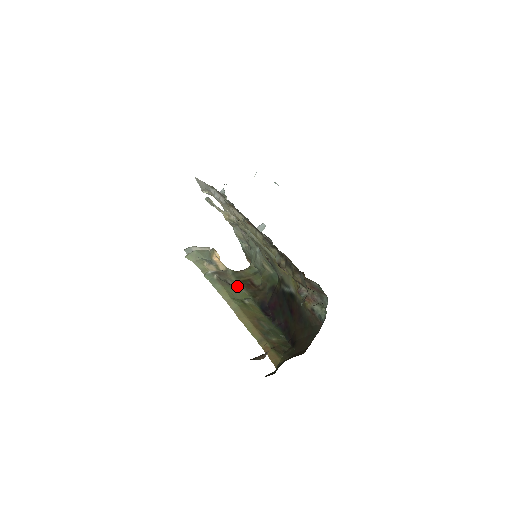
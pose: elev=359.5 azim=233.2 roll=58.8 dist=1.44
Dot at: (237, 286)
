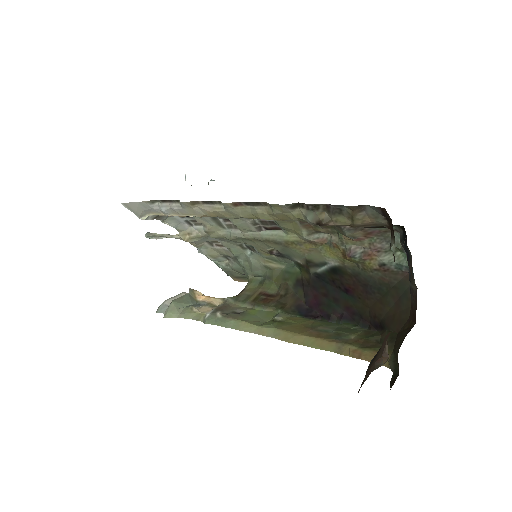
Dot at: (252, 310)
